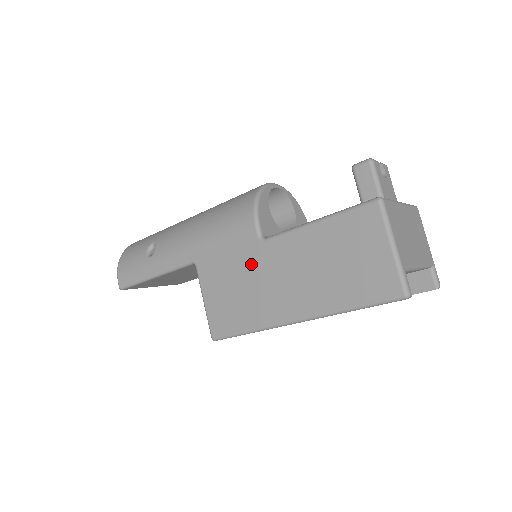
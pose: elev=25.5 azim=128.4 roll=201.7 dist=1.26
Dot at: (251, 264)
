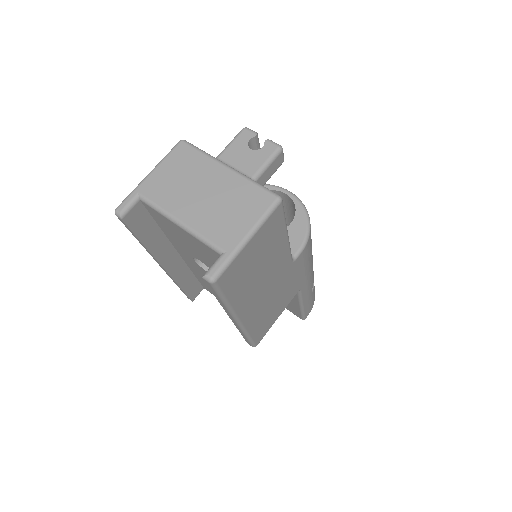
Dot at: occluded
